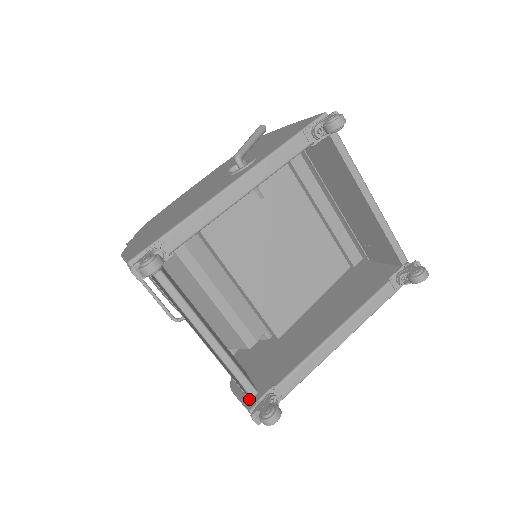
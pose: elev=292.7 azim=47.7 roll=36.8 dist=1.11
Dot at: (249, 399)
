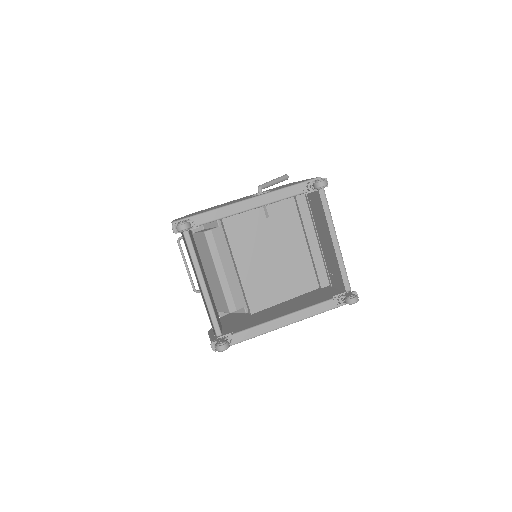
Dot at: (215, 337)
